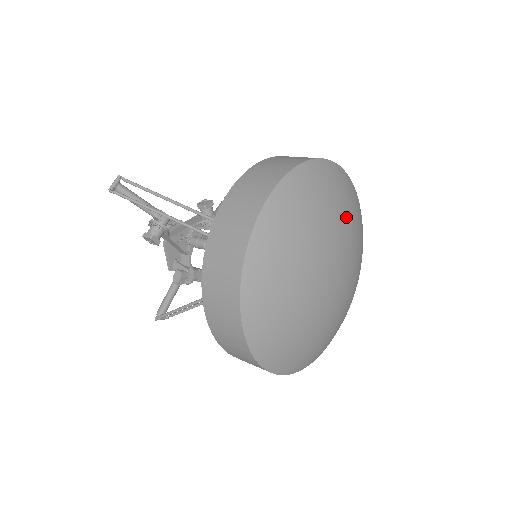
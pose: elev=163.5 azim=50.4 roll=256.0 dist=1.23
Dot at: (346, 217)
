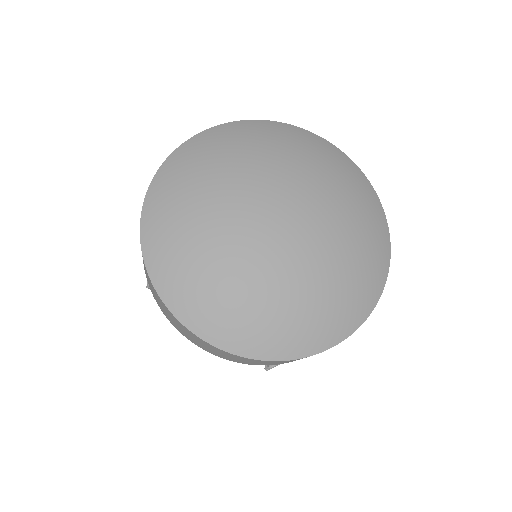
Dot at: (257, 158)
